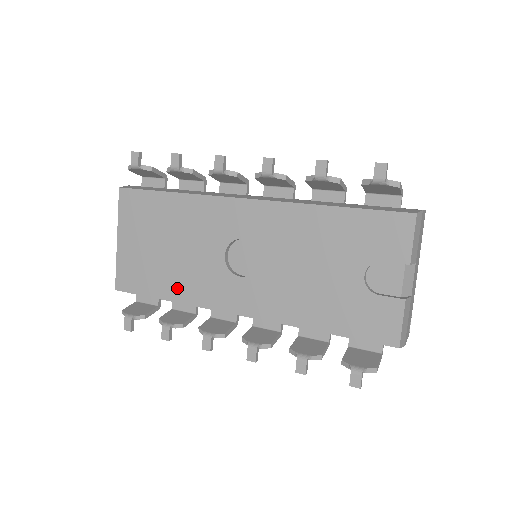
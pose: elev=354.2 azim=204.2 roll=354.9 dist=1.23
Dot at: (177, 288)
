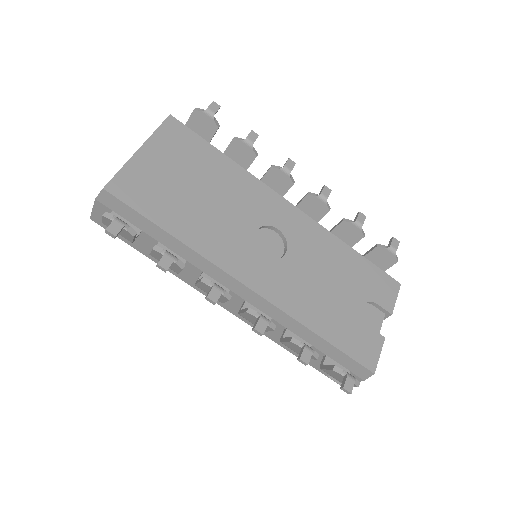
Dot at: (191, 230)
